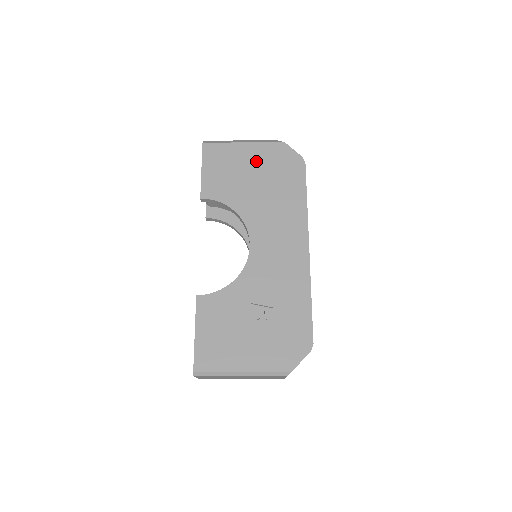
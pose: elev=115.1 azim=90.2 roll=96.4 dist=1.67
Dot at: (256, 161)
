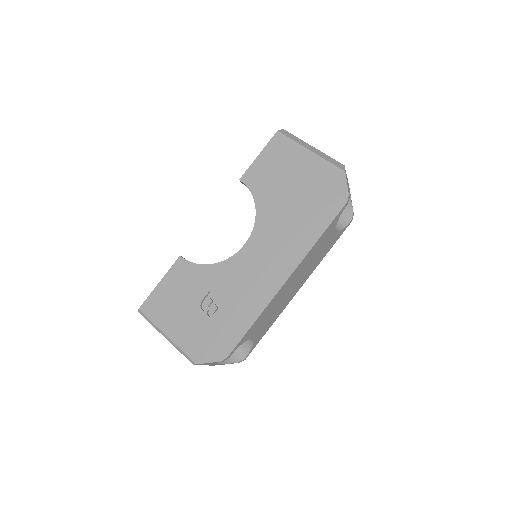
Dot at: (306, 174)
